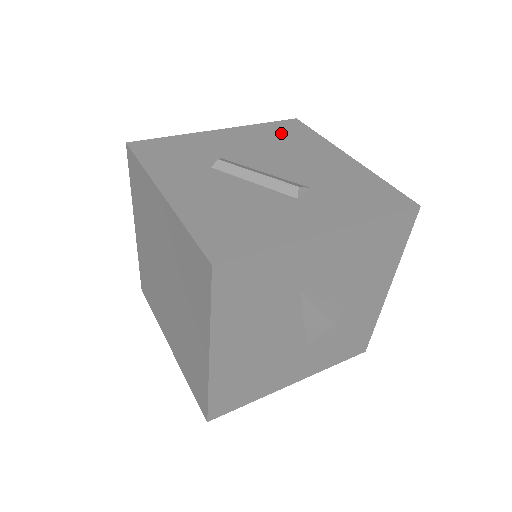
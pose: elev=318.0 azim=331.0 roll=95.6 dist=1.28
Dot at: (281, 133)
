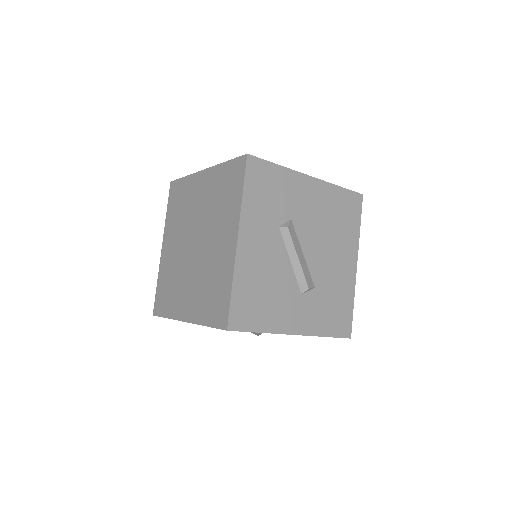
Dot at: (342, 210)
